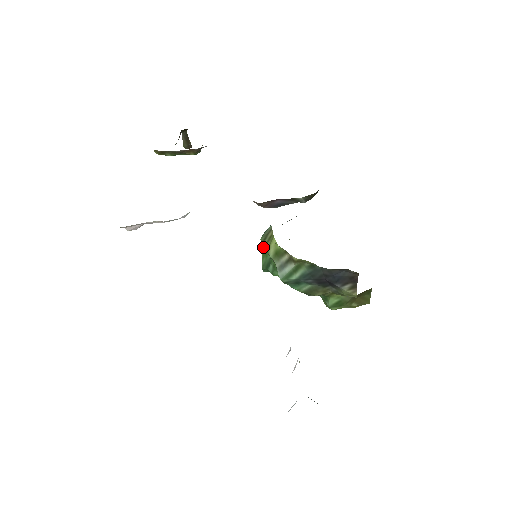
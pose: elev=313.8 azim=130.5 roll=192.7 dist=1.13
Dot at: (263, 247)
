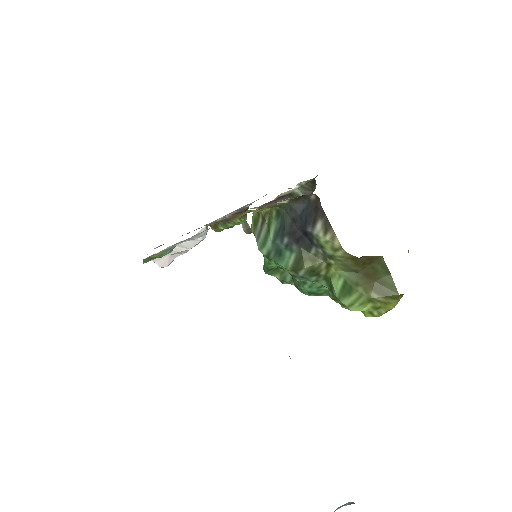
Dot at: occluded
